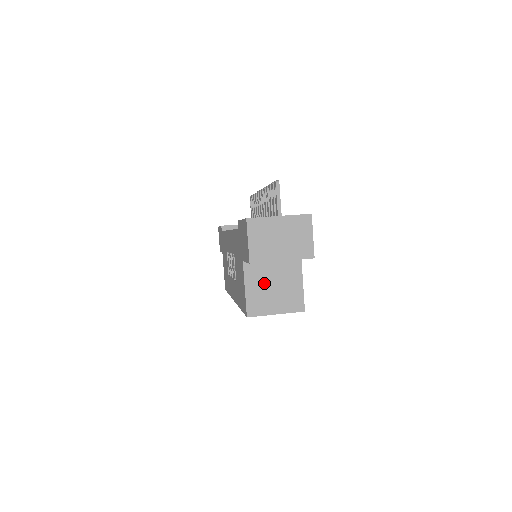
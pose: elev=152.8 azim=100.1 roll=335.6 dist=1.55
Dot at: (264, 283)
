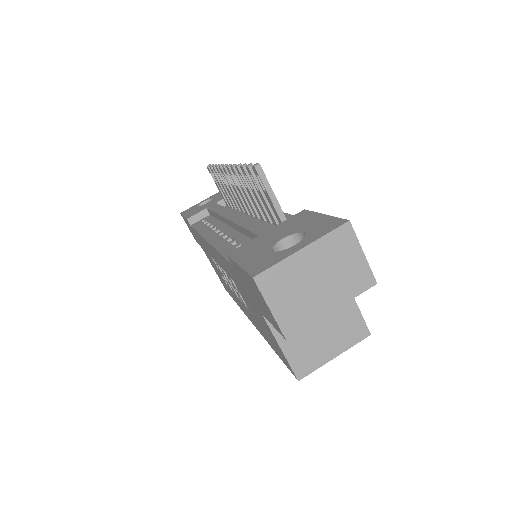
Dot at: occluded
